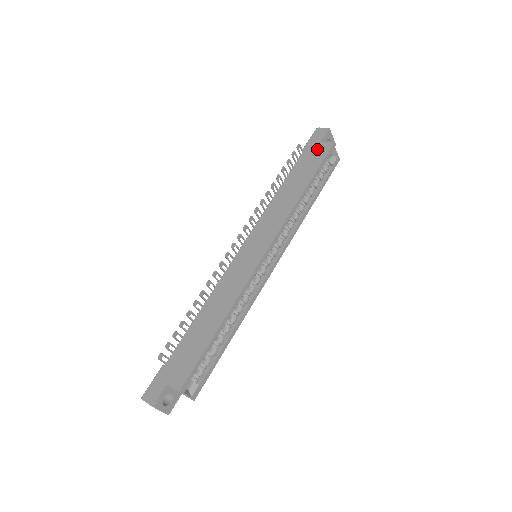
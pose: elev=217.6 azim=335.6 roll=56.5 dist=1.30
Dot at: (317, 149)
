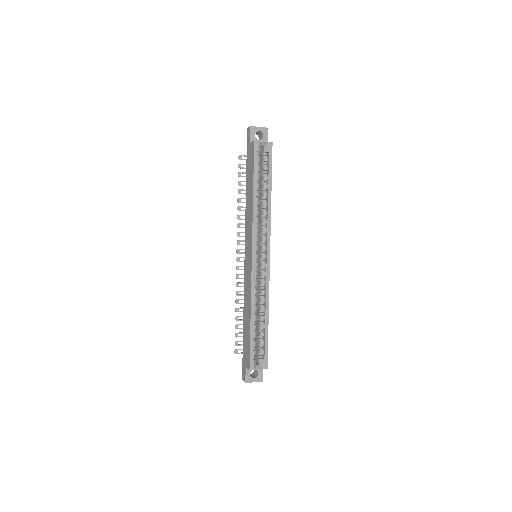
Dot at: (250, 151)
